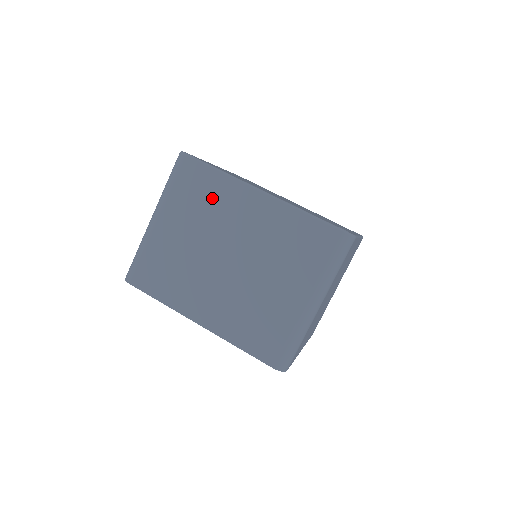
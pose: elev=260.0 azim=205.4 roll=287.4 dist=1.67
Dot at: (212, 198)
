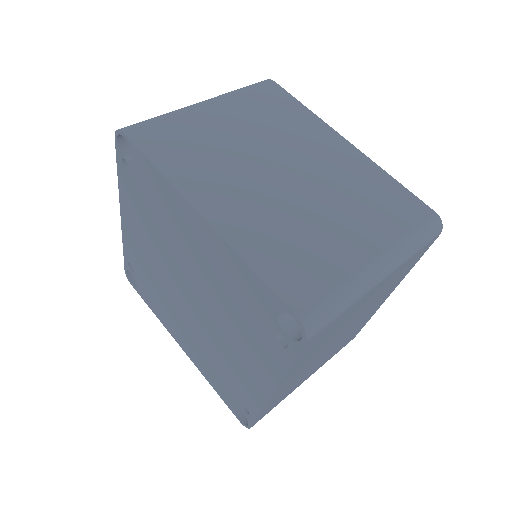
Dot at: occluded
